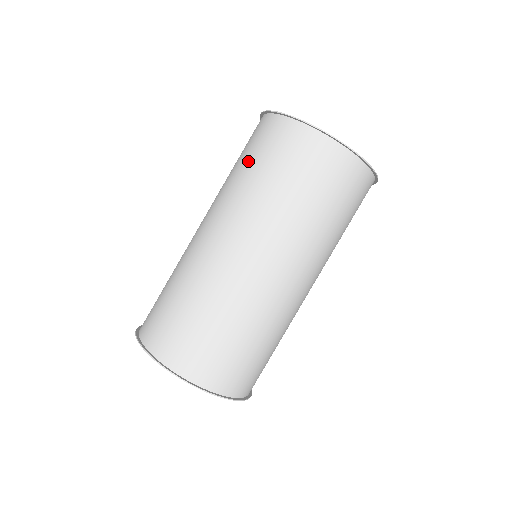
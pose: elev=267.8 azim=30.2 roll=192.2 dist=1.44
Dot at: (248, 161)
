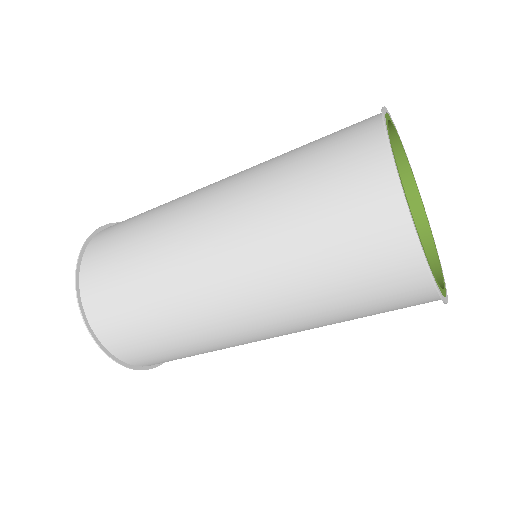
Dot at: (308, 184)
